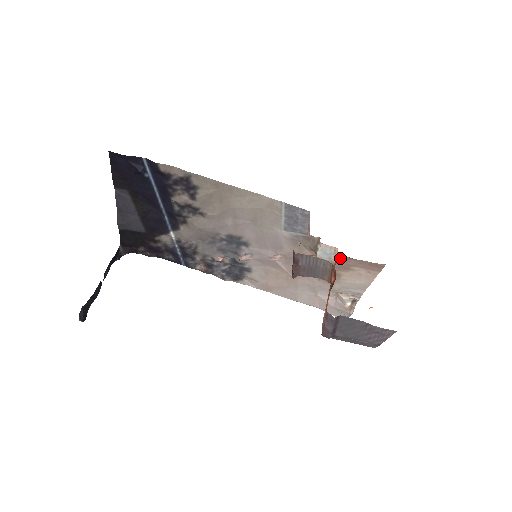
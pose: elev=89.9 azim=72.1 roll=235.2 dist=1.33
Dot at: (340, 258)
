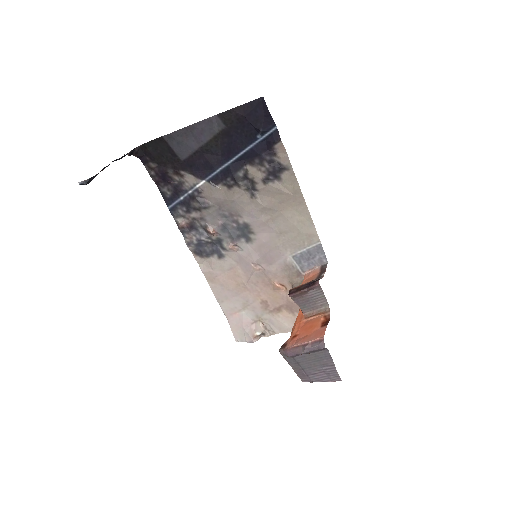
Dot at: occluded
